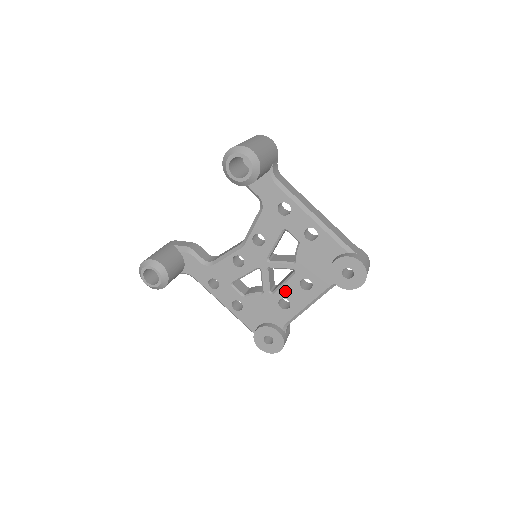
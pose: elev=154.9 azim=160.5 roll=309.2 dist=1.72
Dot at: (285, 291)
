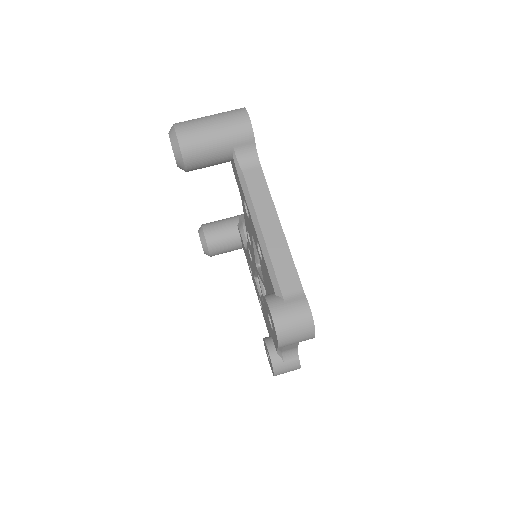
Dot at: occluded
